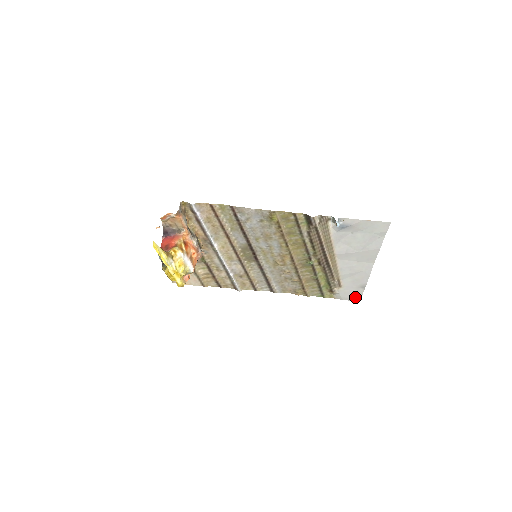
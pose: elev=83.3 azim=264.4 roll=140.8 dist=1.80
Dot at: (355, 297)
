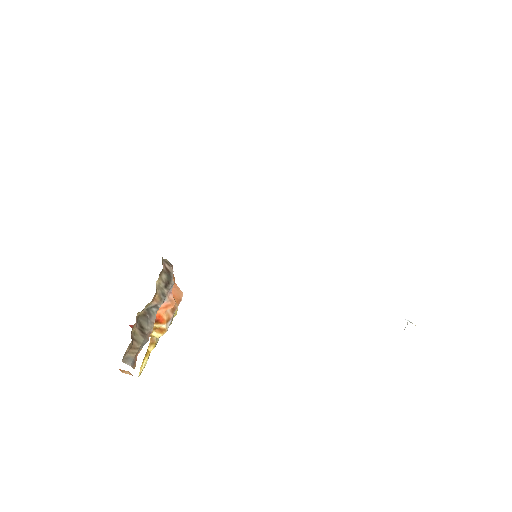
Dot at: occluded
